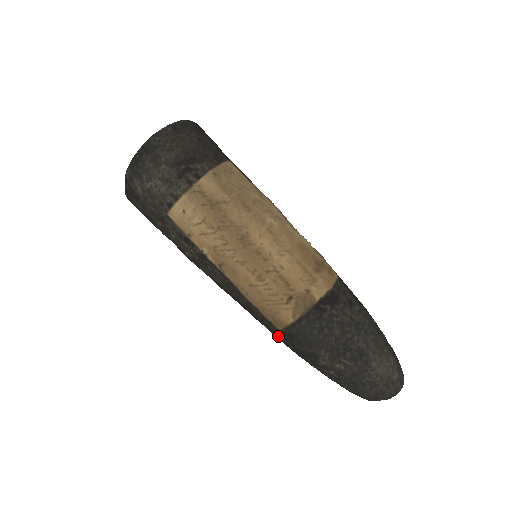
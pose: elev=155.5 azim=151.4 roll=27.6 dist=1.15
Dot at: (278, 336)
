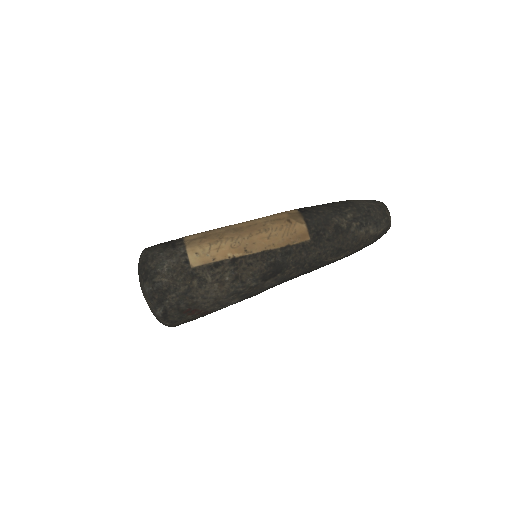
Dot at: (316, 248)
